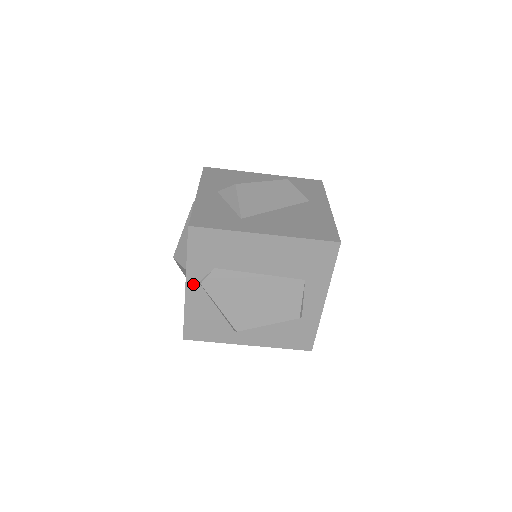
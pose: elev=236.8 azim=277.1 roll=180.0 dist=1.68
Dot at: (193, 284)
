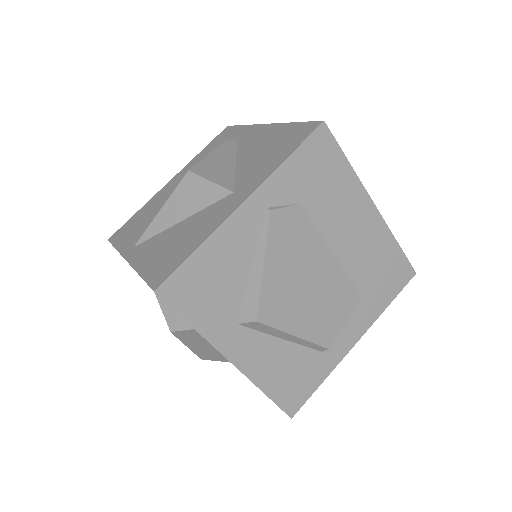
Dot at: (257, 205)
